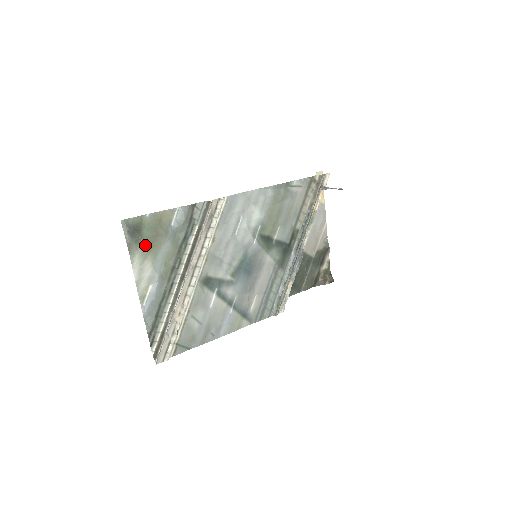
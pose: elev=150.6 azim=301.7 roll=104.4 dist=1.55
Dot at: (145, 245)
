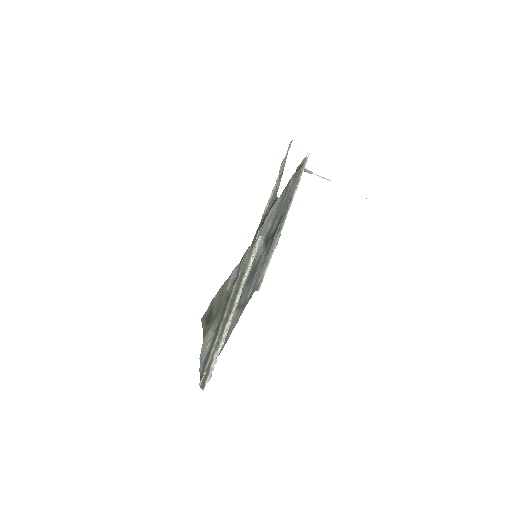
Dot at: (212, 321)
